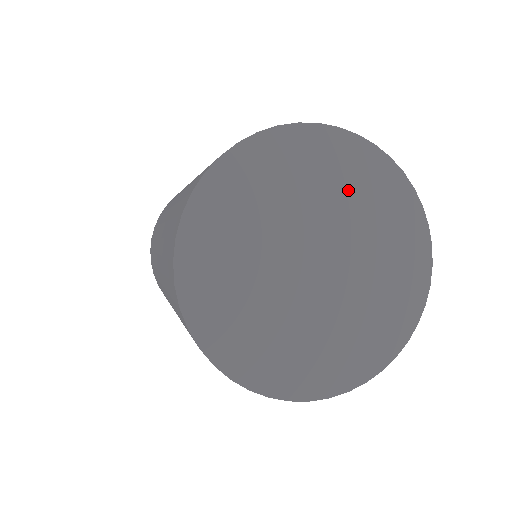
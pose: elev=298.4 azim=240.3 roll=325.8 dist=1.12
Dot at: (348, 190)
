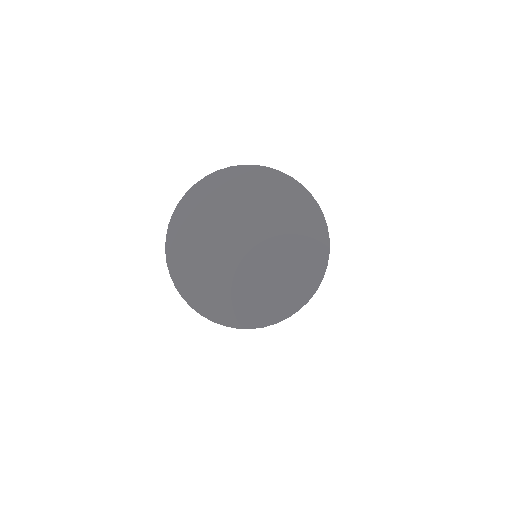
Dot at: (278, 208)
